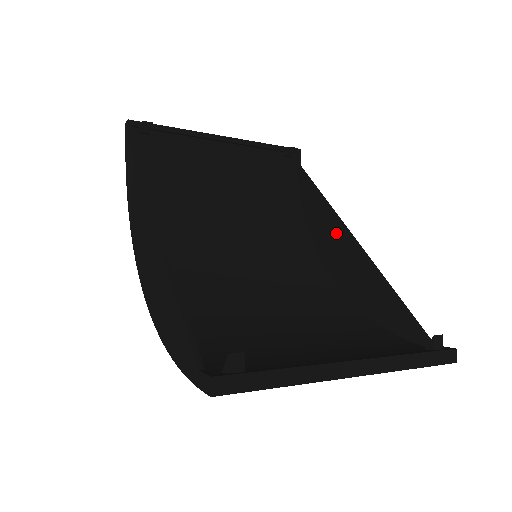
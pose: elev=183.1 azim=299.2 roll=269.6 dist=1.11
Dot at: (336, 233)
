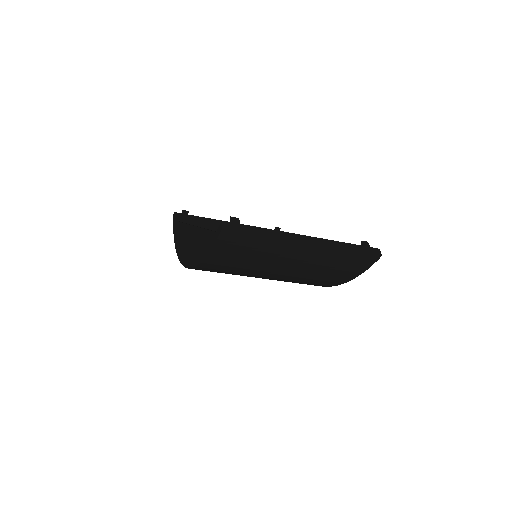
Dot at: occluded
